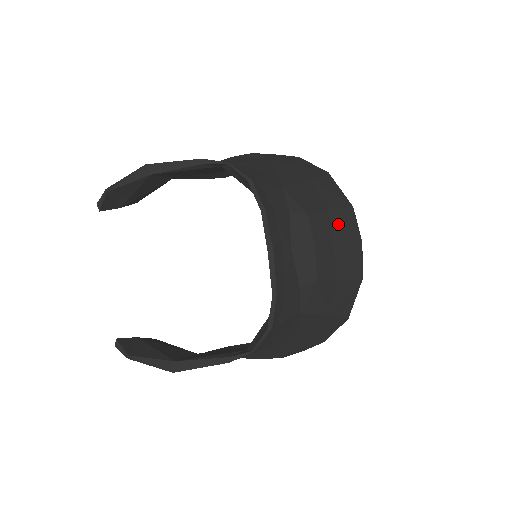
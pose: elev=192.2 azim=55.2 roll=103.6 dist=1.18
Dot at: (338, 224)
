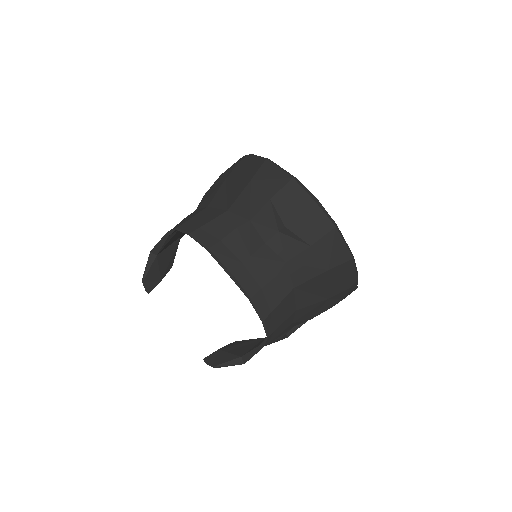
Dot at: (284, 204)
